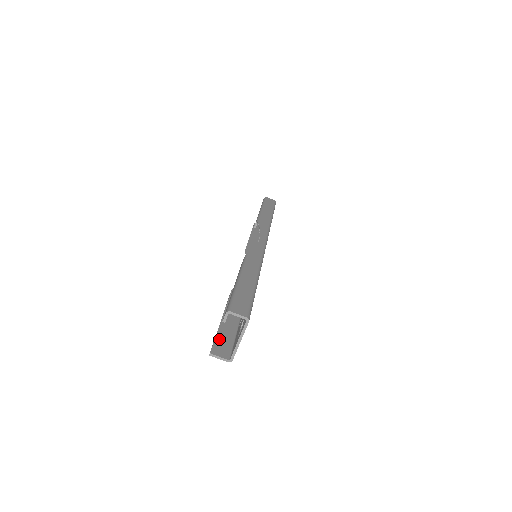
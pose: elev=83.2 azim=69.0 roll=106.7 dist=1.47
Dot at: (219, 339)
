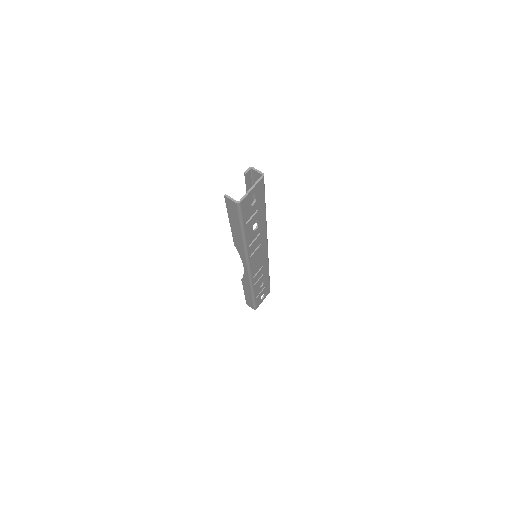
Dot at: (230, 207)
